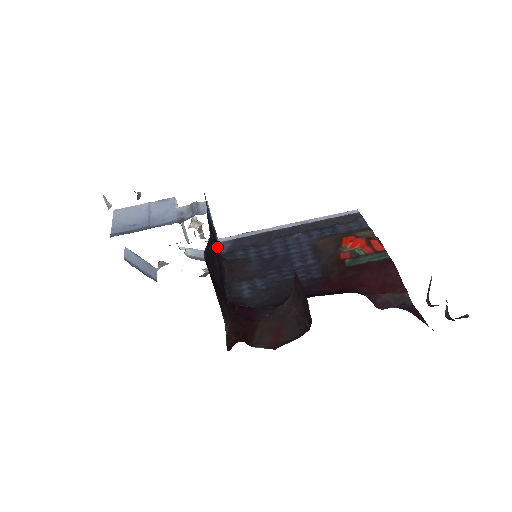
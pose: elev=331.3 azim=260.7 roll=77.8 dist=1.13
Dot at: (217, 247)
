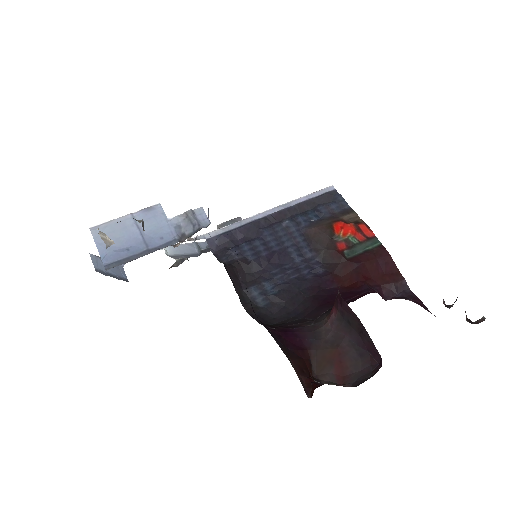
Dot at: occluded
